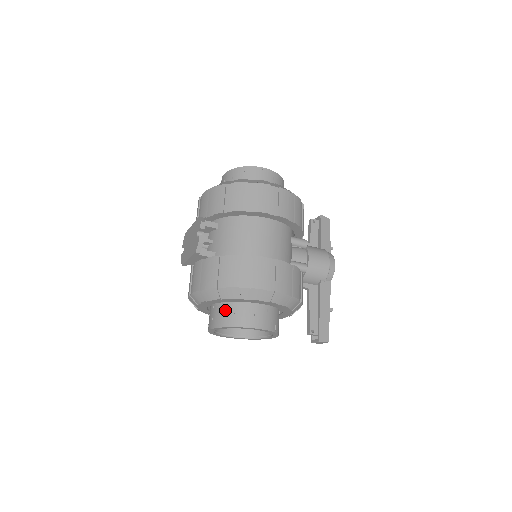
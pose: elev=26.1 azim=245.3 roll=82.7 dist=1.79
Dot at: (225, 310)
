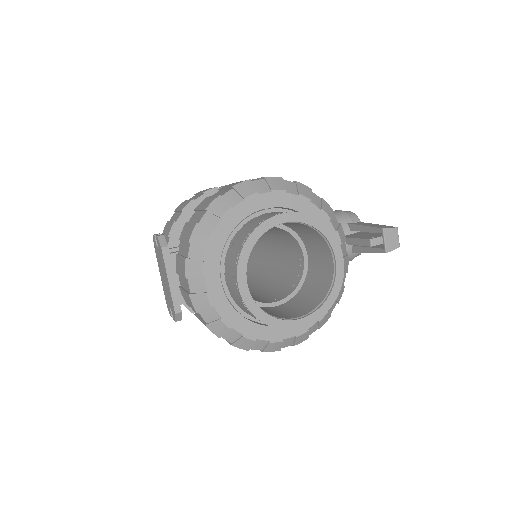
Dot at: occluded
